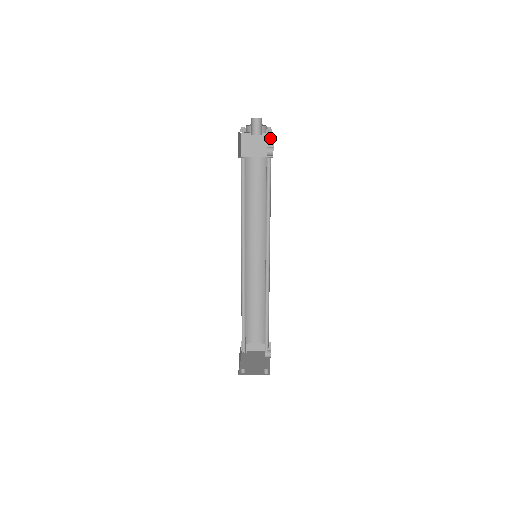
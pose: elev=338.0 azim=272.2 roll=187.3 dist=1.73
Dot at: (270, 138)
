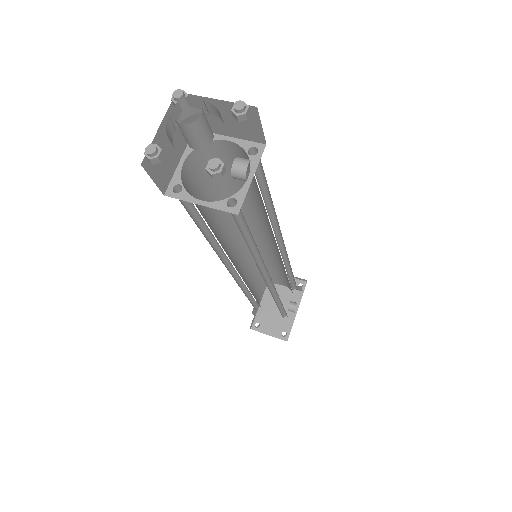
Dot at: (250, 113)
